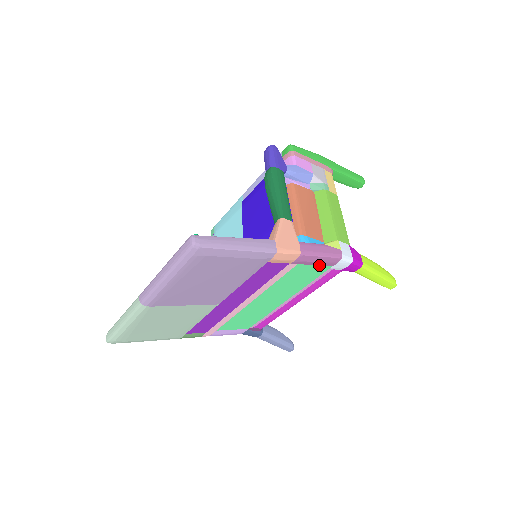
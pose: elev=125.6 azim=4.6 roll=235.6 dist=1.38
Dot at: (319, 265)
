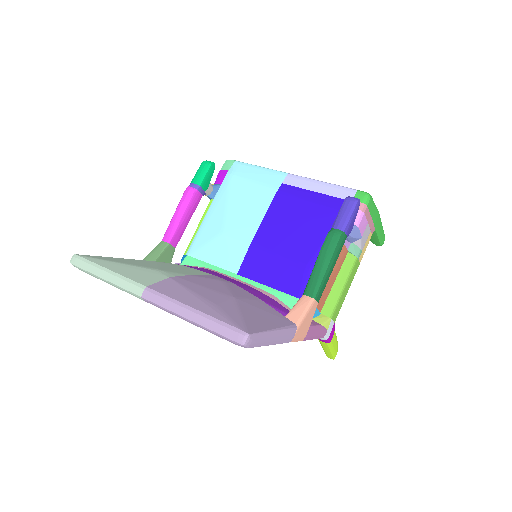
Dot at: occluded
